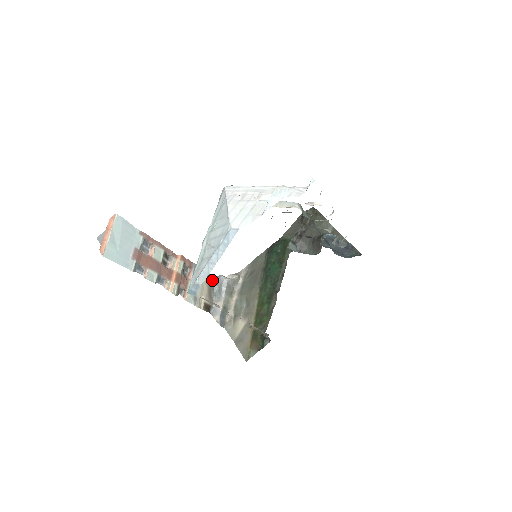
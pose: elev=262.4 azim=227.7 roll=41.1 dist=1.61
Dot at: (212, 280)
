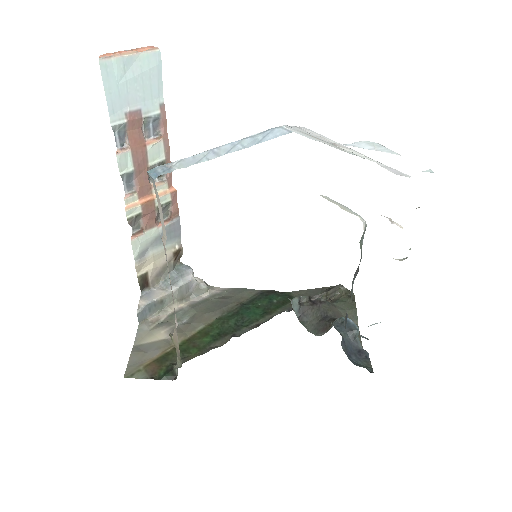
Dot at: (178, 263)
